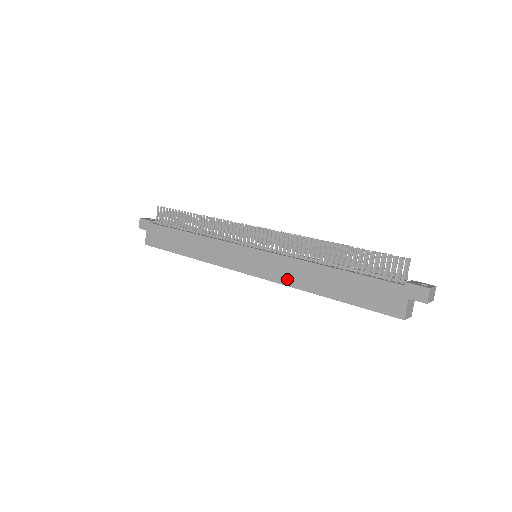
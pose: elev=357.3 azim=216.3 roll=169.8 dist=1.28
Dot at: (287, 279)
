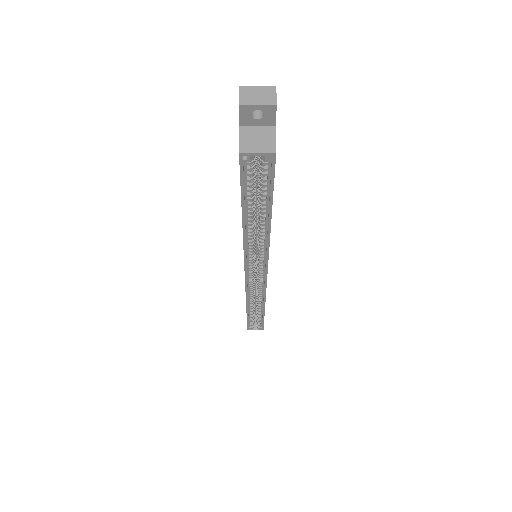
Dot at: occluded
